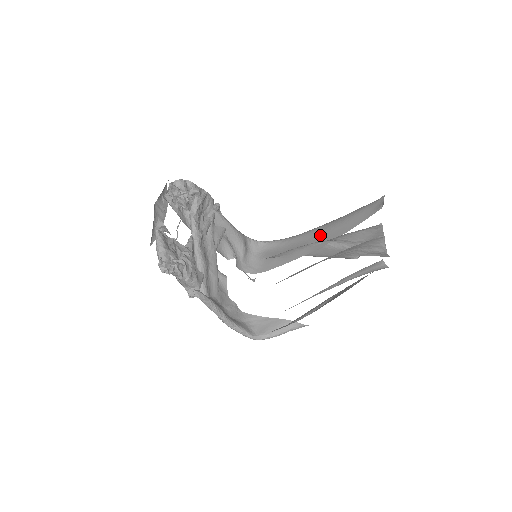
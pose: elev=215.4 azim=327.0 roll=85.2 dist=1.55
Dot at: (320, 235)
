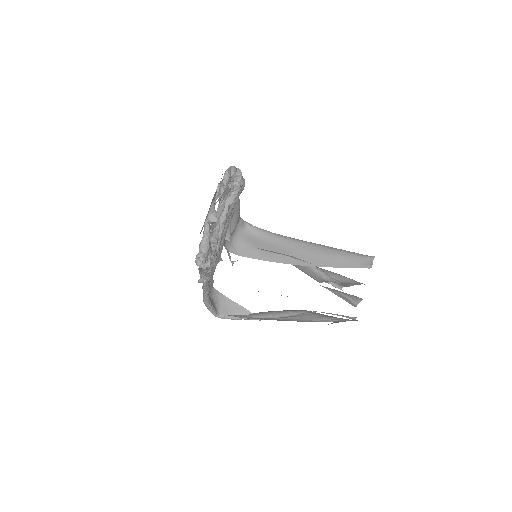
Dot at: (305, 253)
